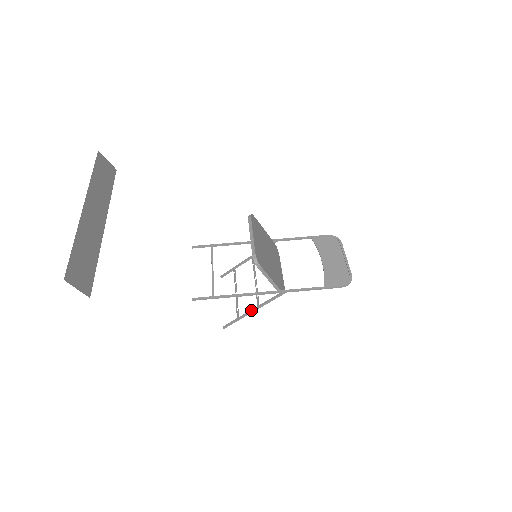
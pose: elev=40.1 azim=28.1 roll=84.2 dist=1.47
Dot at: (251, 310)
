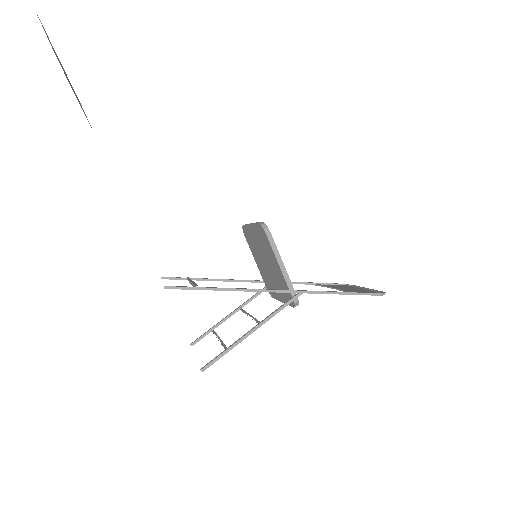
Dot at: occluded
